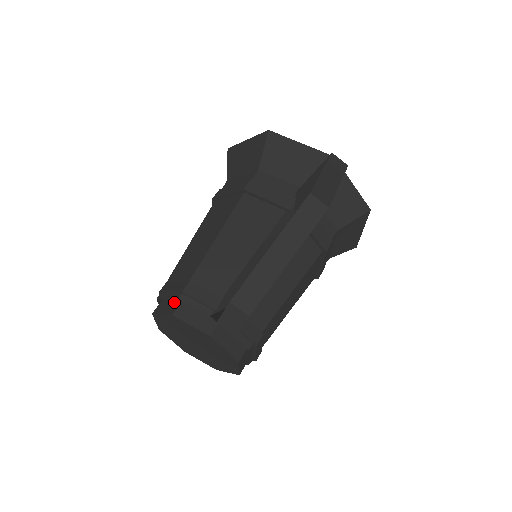
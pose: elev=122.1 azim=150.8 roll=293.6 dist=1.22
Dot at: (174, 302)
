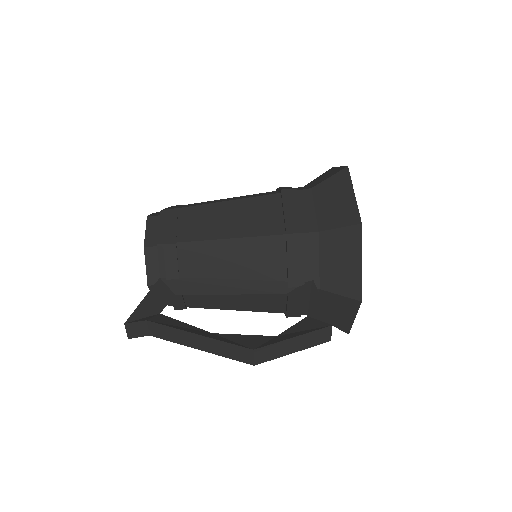
Dot at: (159, 236)
